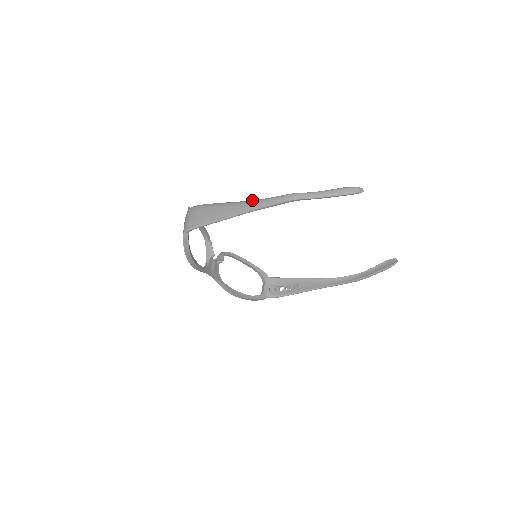
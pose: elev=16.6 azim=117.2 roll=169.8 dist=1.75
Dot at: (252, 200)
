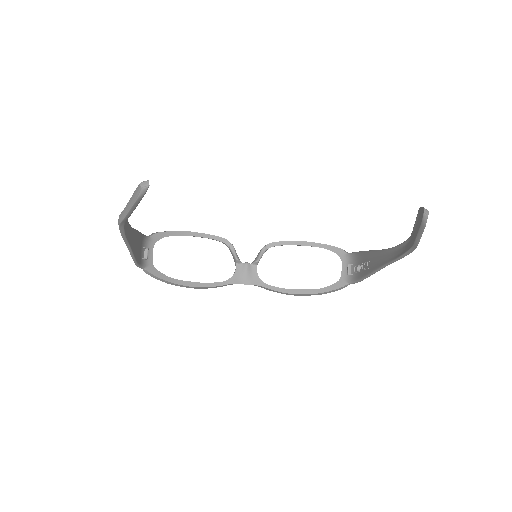
Dot at: occluded
